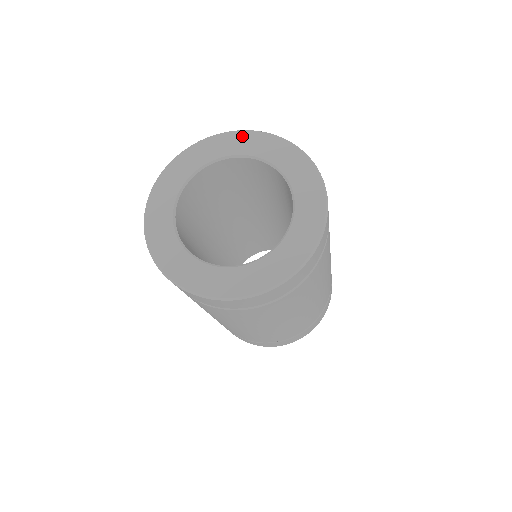
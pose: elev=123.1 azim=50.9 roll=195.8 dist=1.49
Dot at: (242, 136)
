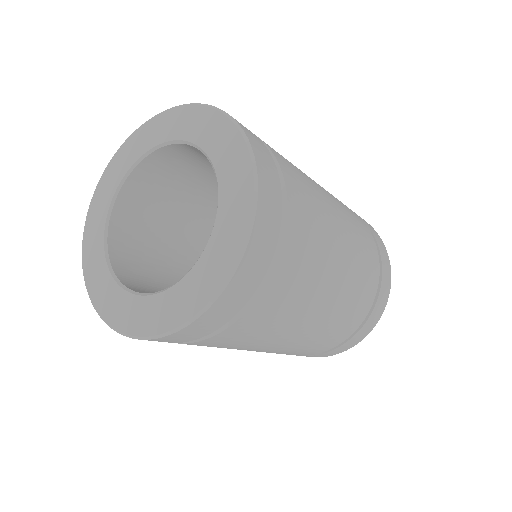
Dot at: (163, 118)
